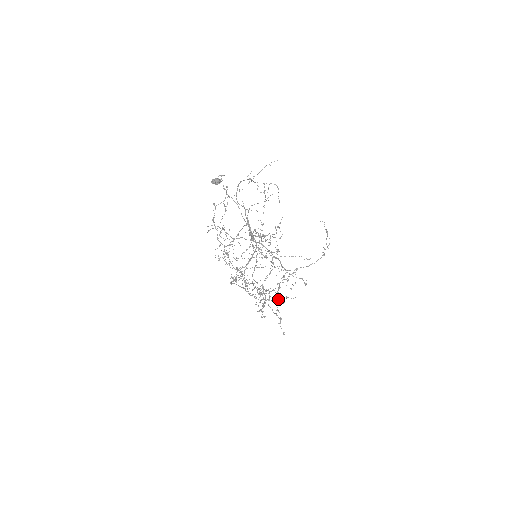
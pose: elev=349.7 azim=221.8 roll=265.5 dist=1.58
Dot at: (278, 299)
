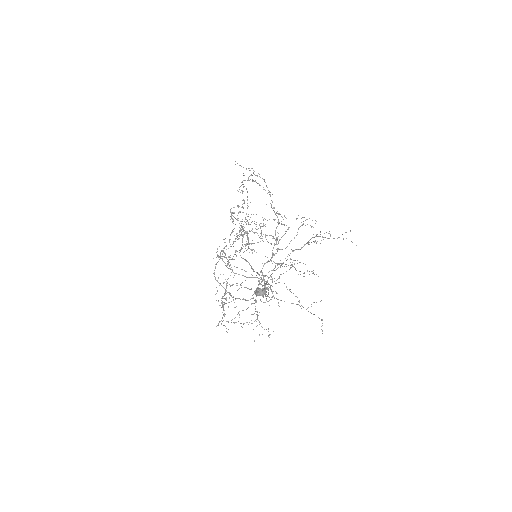
Dot at: occluded
